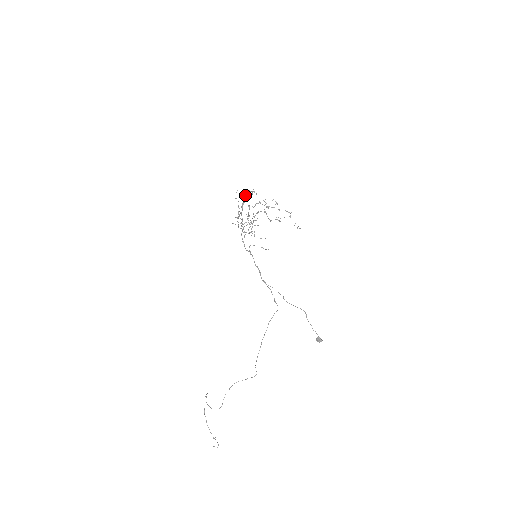
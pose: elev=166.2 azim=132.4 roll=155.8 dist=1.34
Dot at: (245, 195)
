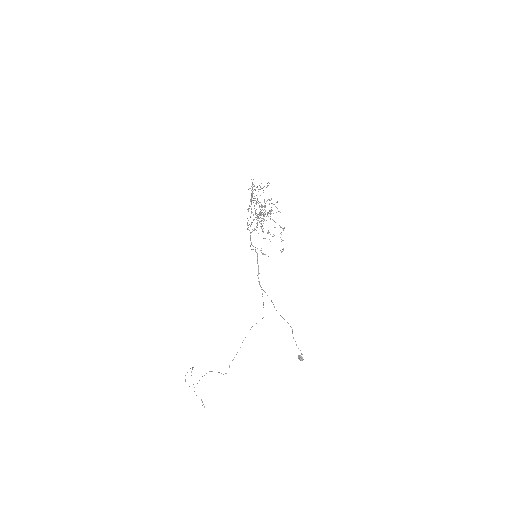
Dot at: (260, 186)
